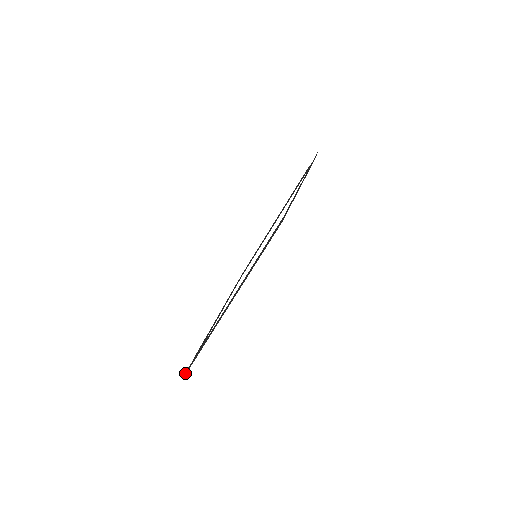
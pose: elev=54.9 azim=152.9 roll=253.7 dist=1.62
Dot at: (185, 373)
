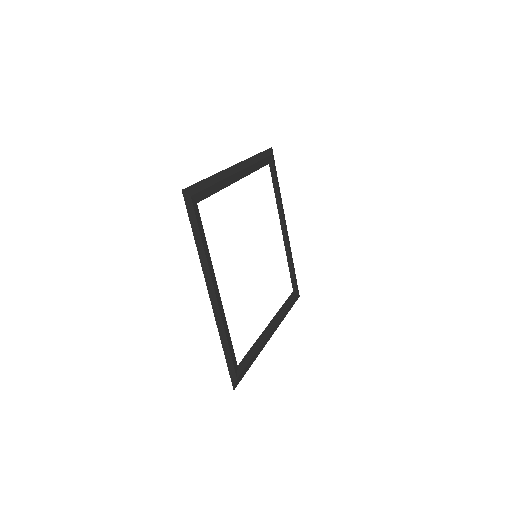
Dot at: (234, 384)
